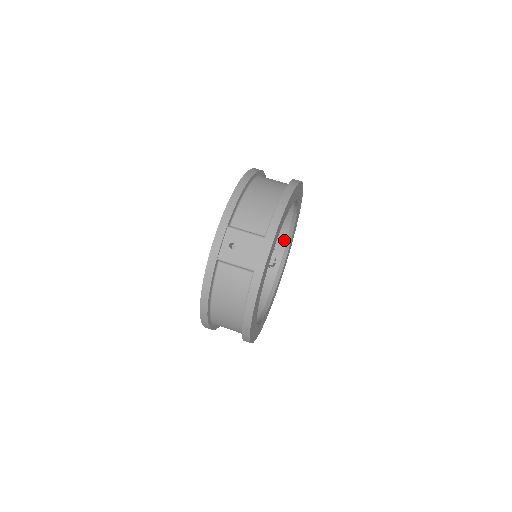
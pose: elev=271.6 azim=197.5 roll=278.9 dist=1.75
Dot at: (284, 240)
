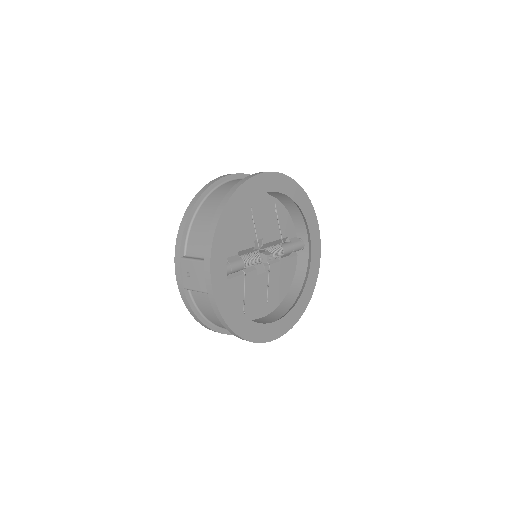
Dot at: (301, 220)
